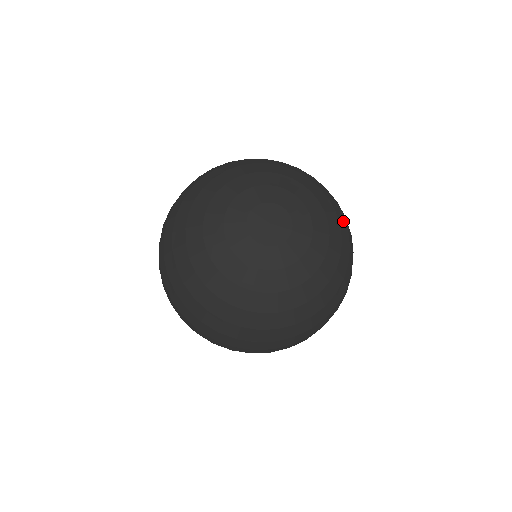
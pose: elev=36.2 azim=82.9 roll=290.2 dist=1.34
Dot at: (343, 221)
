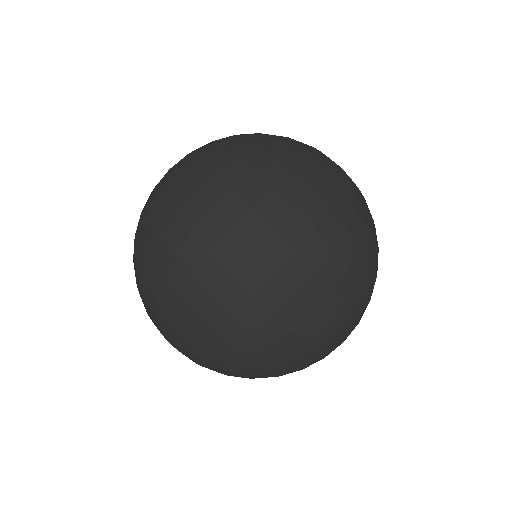
Dot at: occluded
